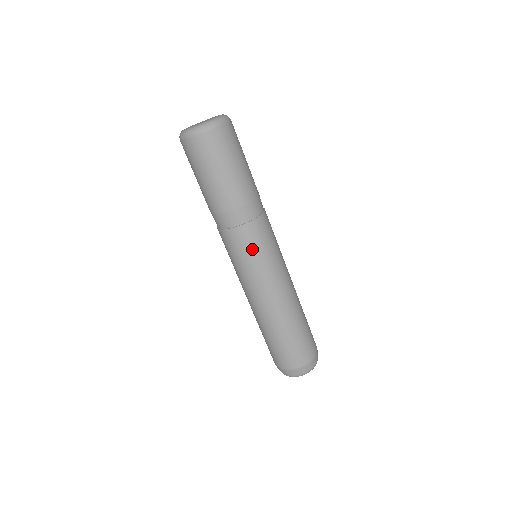
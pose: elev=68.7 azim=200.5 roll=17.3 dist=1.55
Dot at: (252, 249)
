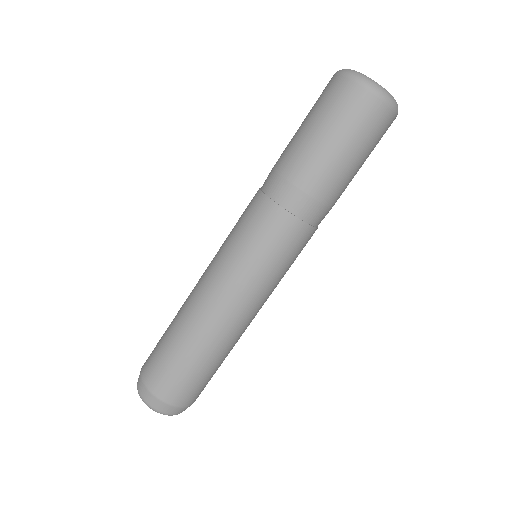
Dot at: (275, 248)
